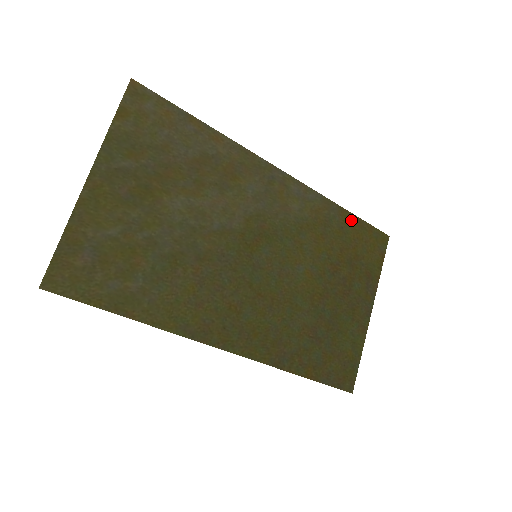
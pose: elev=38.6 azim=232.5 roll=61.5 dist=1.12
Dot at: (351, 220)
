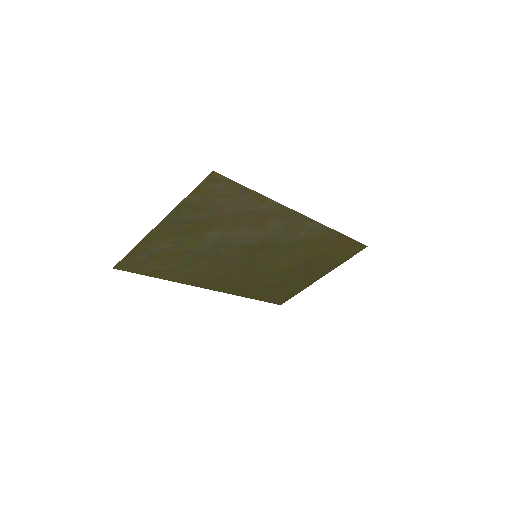
Dot at: (343, 239)
